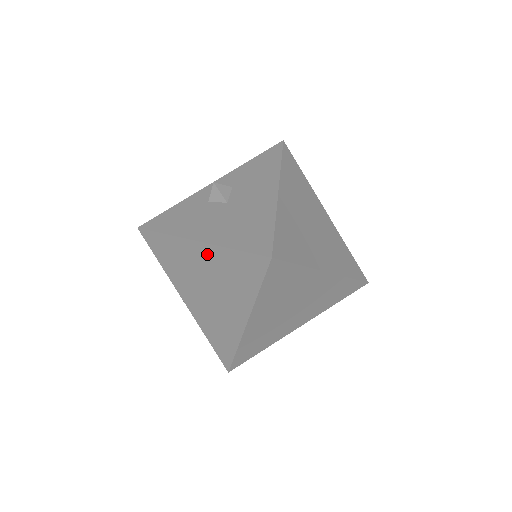
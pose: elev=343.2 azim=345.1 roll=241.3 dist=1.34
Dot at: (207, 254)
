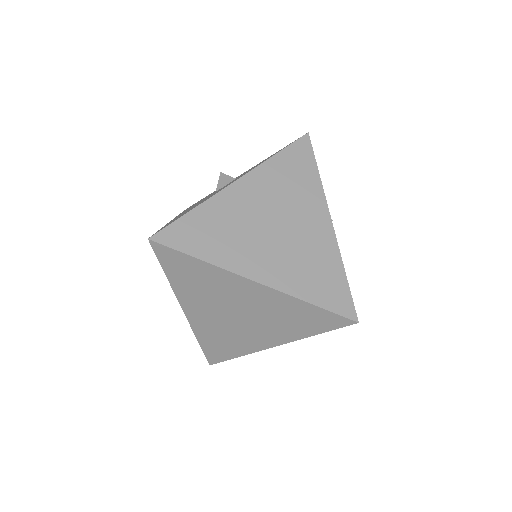
Dot at: occluded
